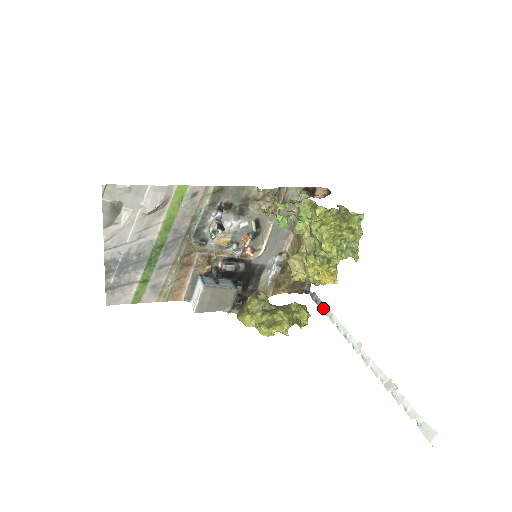
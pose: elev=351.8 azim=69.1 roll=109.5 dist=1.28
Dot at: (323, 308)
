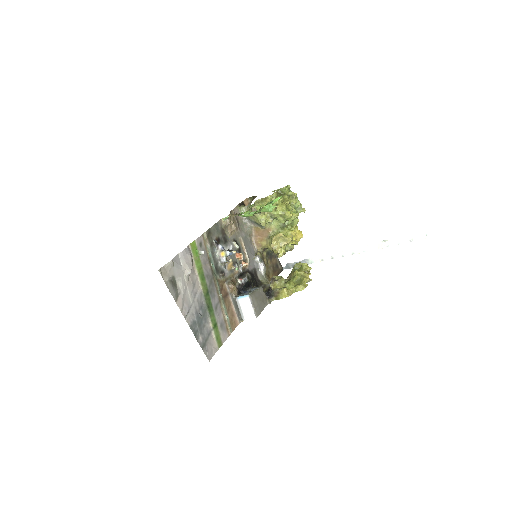
Dot at: occluded
